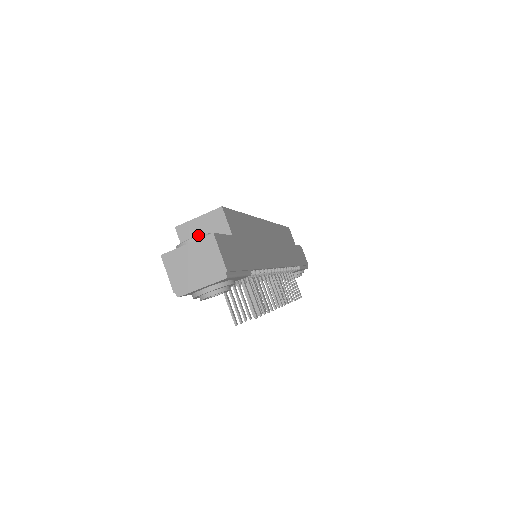
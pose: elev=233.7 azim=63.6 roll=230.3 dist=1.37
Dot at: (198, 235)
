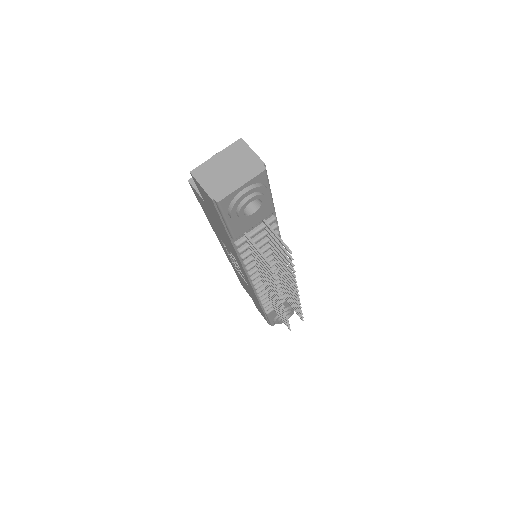
Dot at: occluded
